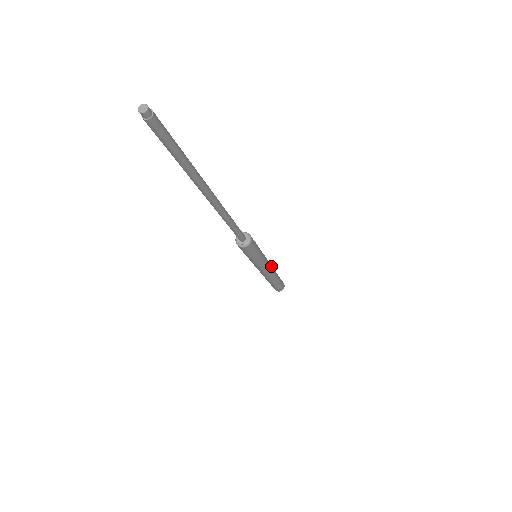
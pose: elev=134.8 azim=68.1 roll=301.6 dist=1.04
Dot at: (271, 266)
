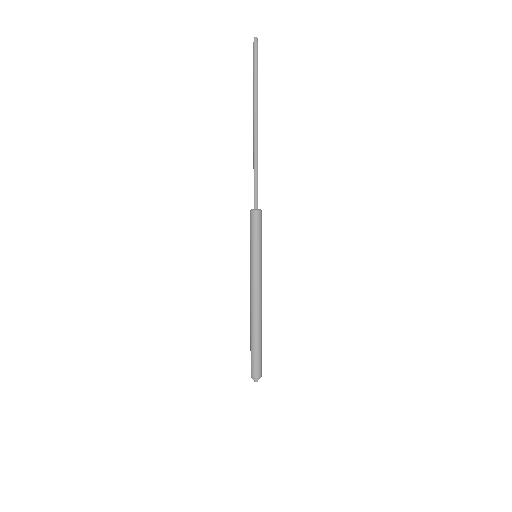
Dot at: (261, 296)
